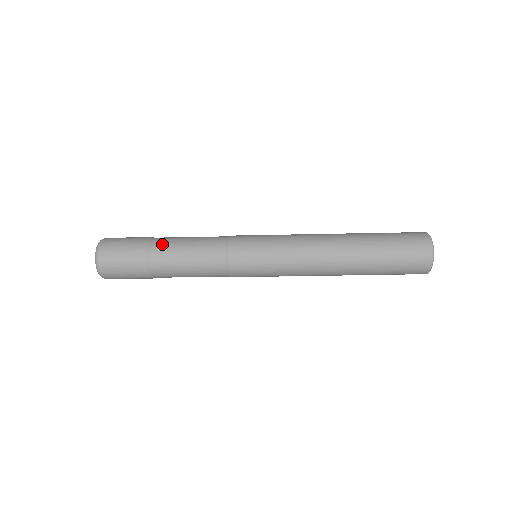
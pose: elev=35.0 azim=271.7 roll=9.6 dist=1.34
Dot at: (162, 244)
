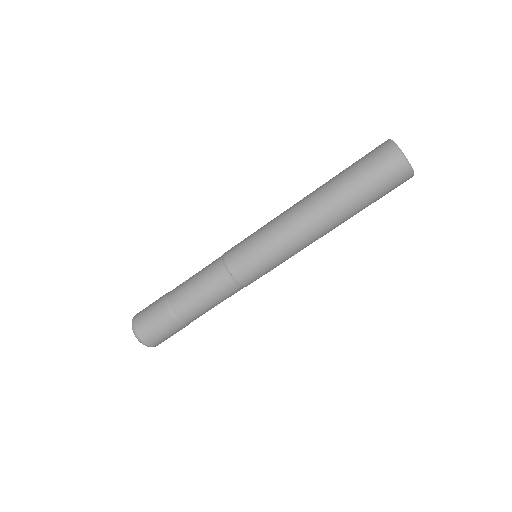
Dot at: occluded
